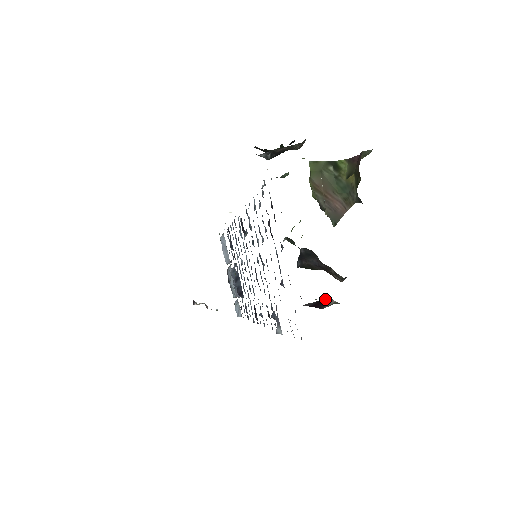
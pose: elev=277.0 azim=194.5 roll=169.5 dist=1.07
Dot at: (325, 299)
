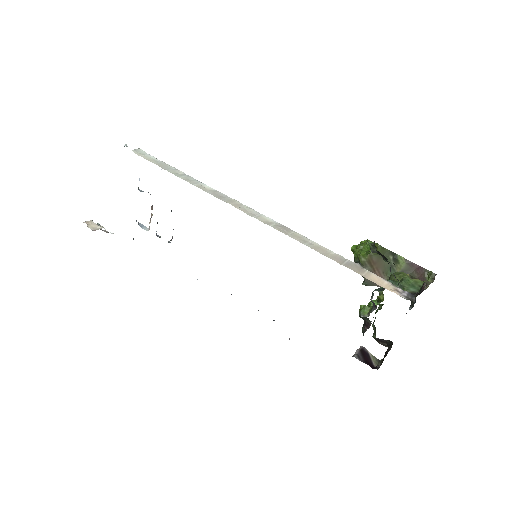
Dot at: (363, 349)
